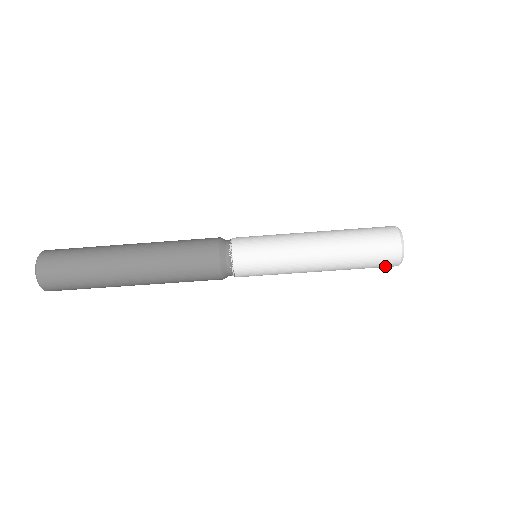
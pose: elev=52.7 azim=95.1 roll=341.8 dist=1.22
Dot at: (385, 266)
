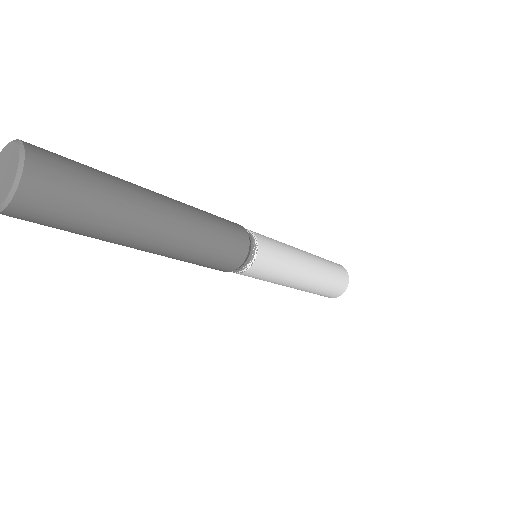
Dot at: occluded
